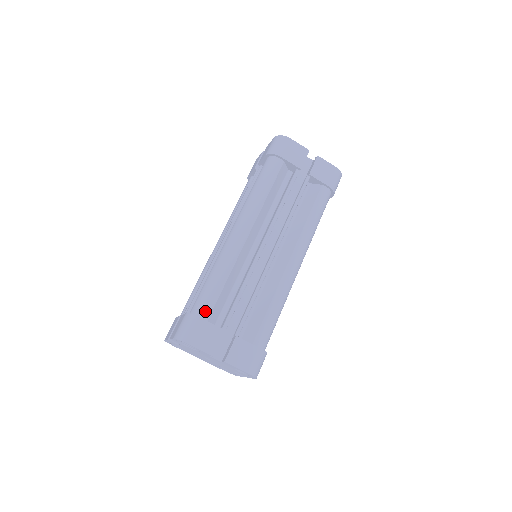
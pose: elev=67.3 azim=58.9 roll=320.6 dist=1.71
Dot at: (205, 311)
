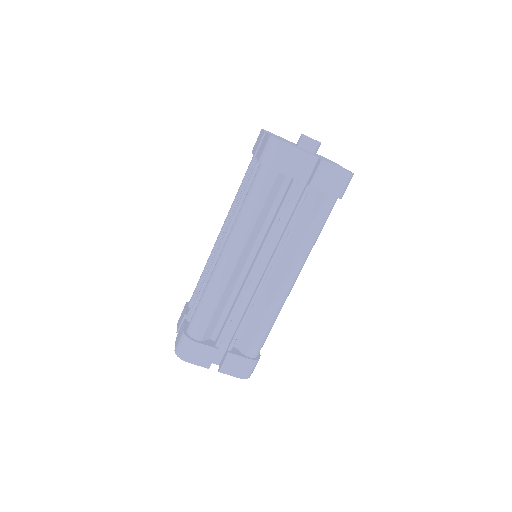
Dot at: (198, 334)
